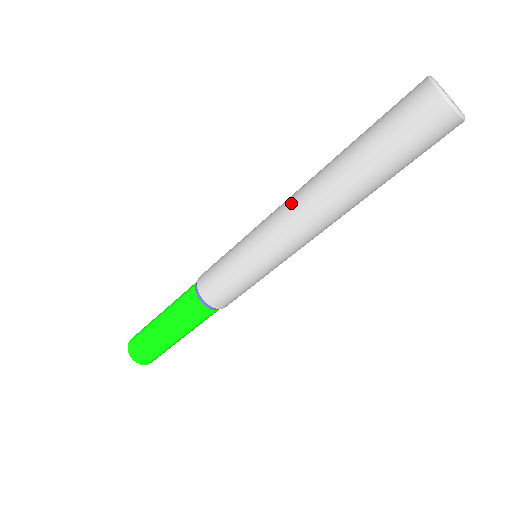
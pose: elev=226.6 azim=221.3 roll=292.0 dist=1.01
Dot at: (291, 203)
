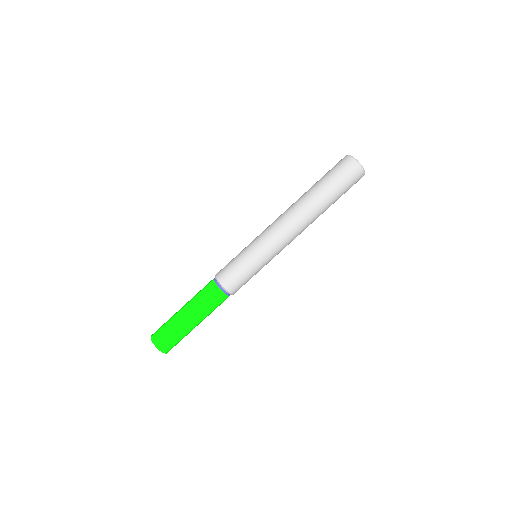
Dot at: (280, 216)
